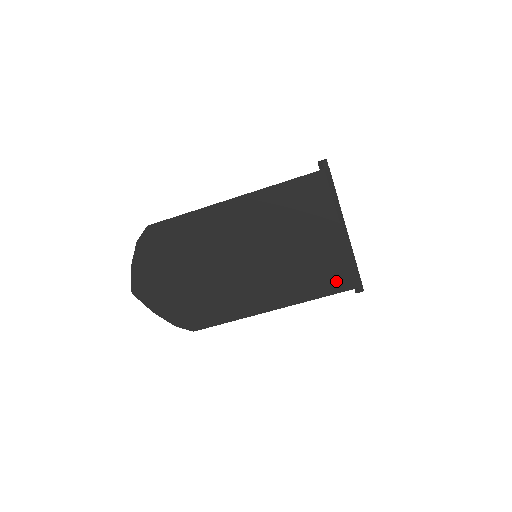
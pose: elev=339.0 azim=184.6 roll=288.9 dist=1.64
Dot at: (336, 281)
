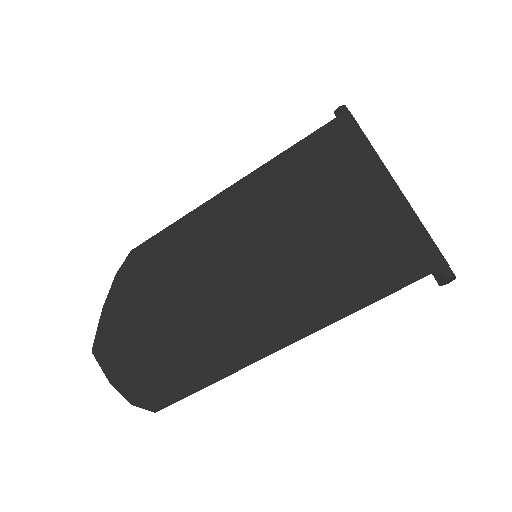
Dot at: (391, 266)
